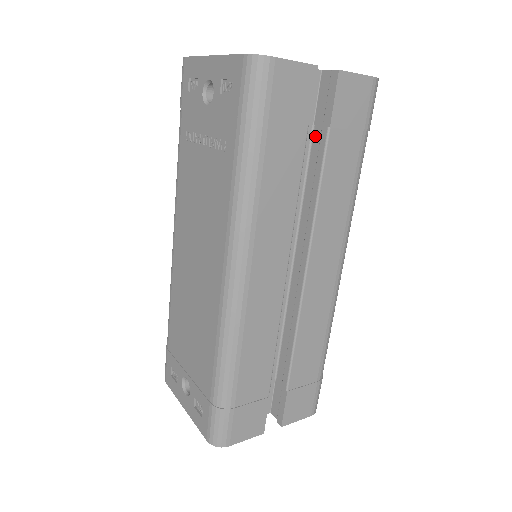
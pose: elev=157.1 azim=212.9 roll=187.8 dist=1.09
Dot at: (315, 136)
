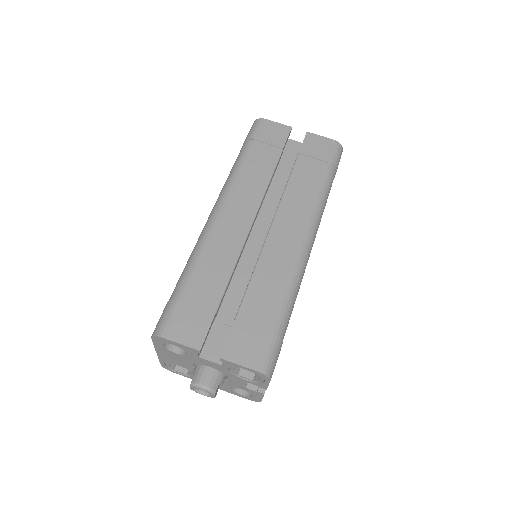
Dot at: occluded
